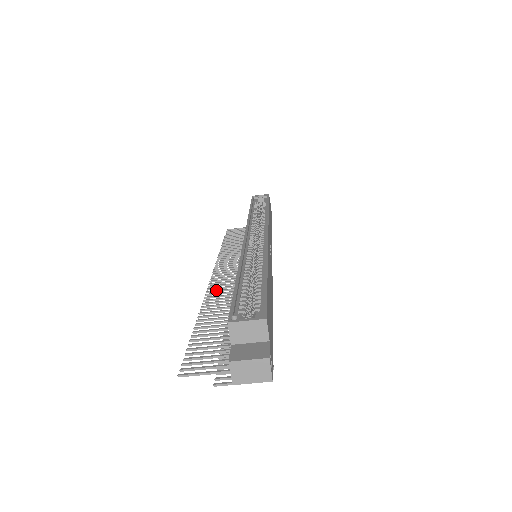
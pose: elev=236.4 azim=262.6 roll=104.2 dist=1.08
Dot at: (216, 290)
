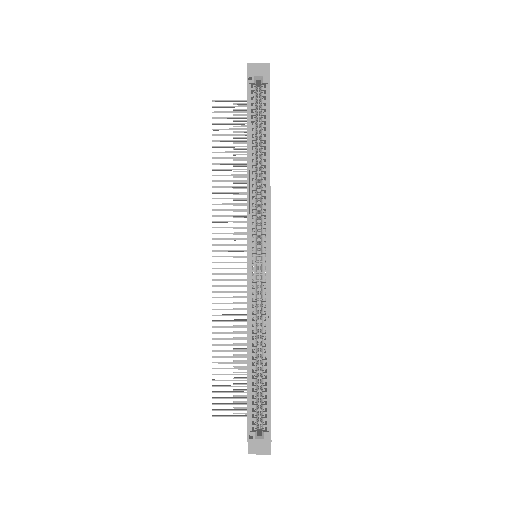
Dot at: (221, 292)
